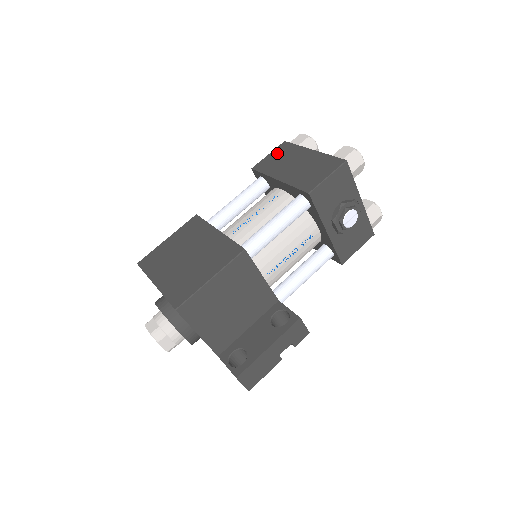
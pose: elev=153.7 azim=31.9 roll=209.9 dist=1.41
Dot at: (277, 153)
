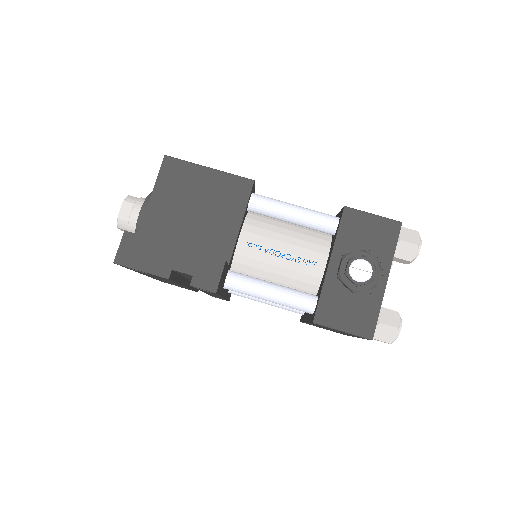
Dot at: occluded
